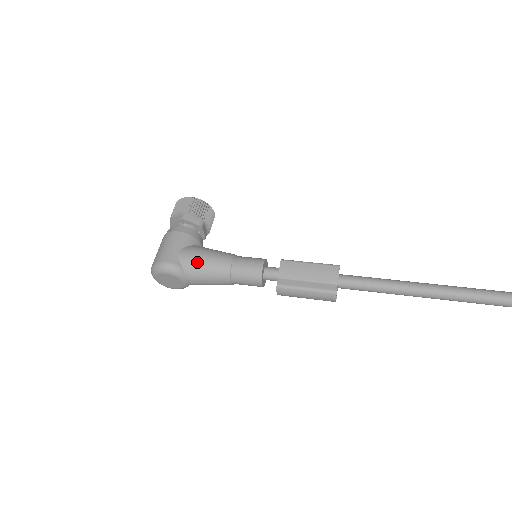
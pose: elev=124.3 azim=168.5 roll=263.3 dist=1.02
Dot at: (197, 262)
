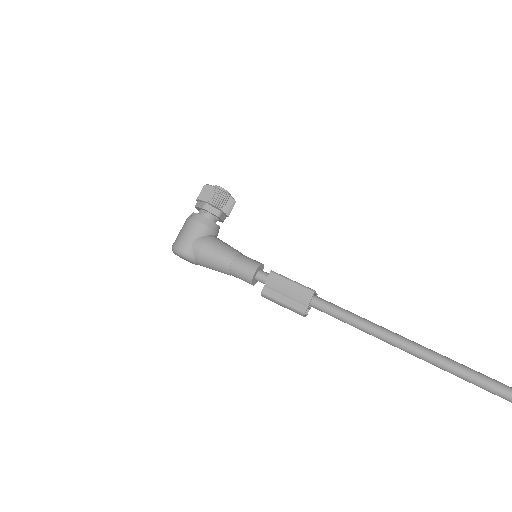
Dot at: (205, 255)
